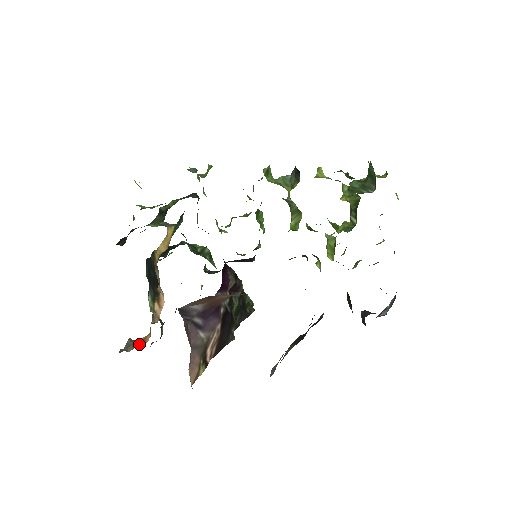
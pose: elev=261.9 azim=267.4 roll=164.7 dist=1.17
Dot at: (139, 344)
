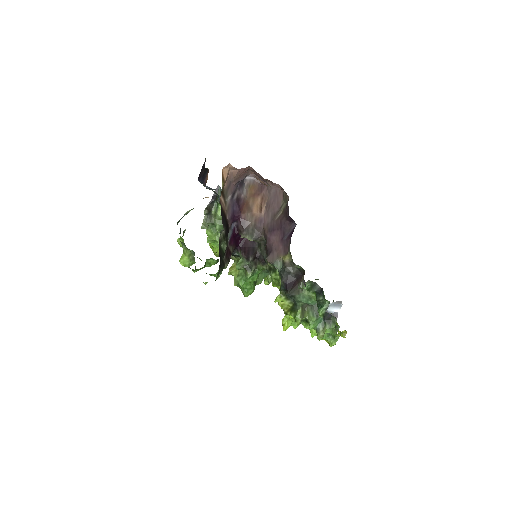
Dot at: occluded
